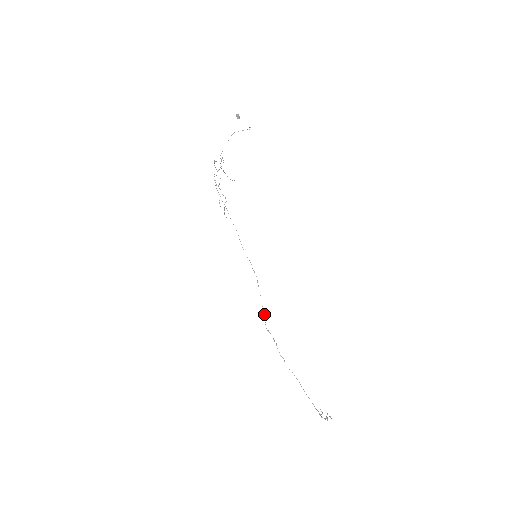
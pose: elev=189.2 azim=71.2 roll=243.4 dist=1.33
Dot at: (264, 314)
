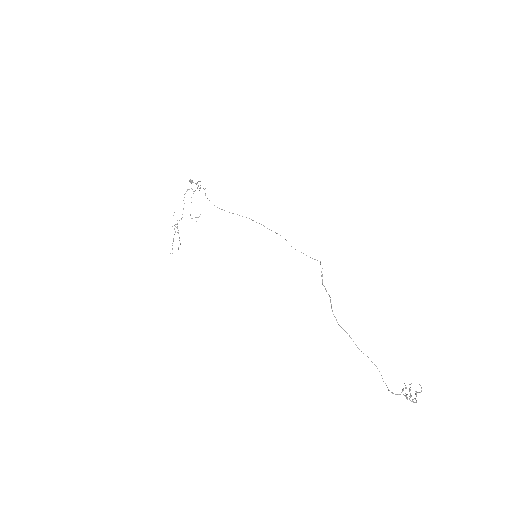
Dot at: occluded
